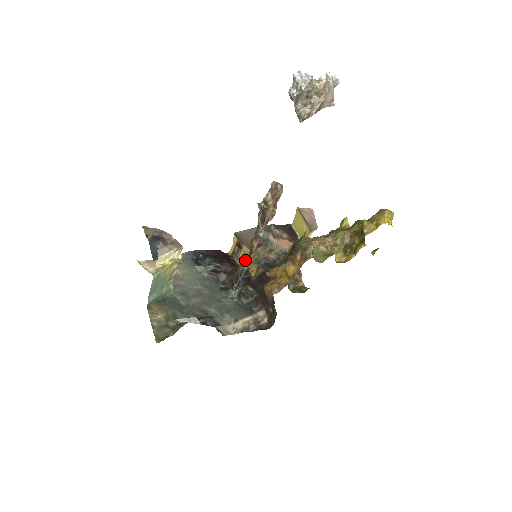
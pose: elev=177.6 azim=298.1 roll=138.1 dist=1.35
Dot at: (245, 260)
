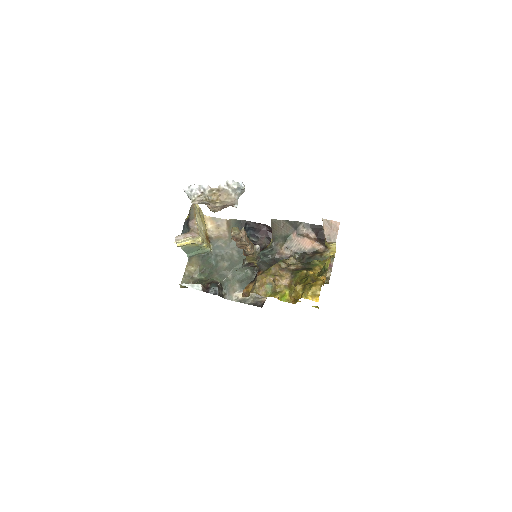
Dot at: occluded
